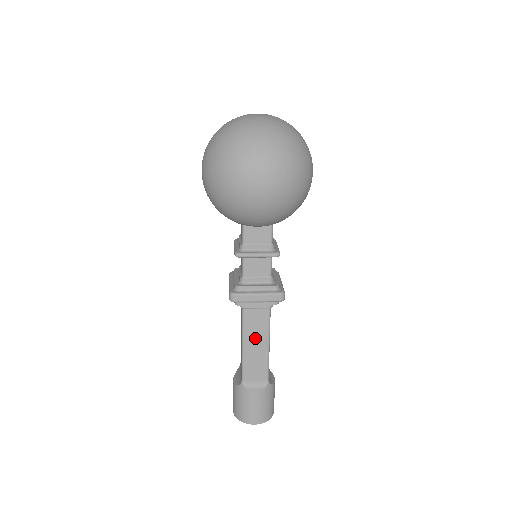
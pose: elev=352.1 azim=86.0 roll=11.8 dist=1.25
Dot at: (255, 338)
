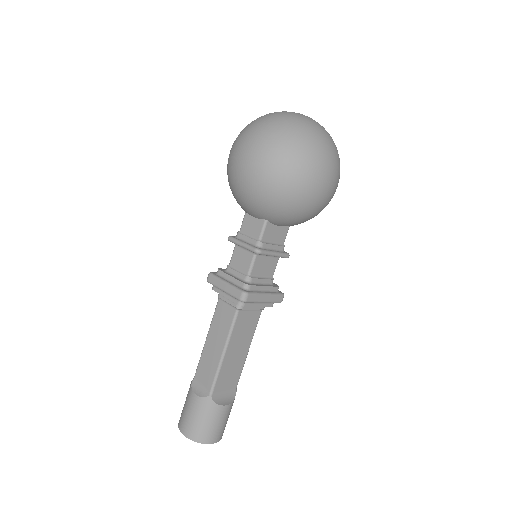
Dot at: (217, 336)
